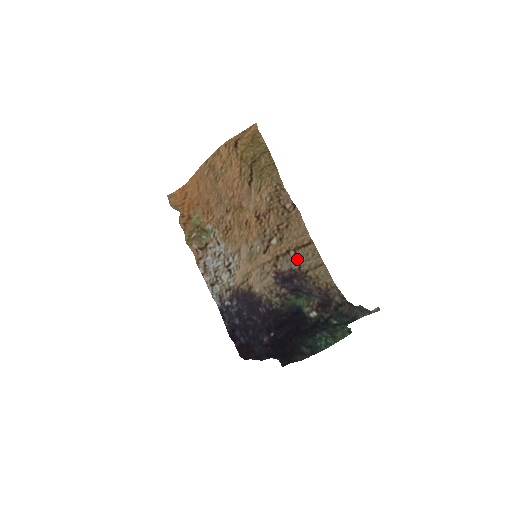
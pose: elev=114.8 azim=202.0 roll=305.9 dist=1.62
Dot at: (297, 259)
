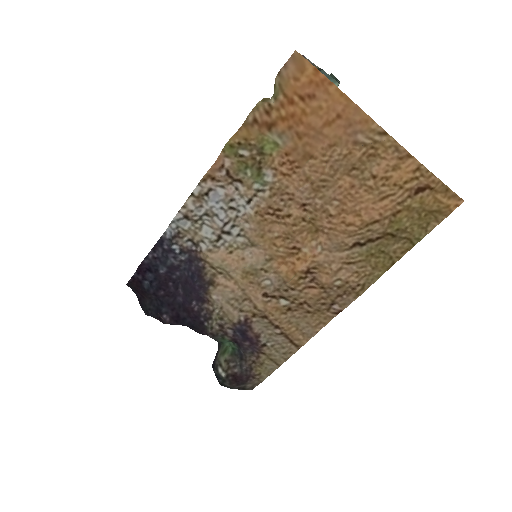
Dot at: (273, 338)
